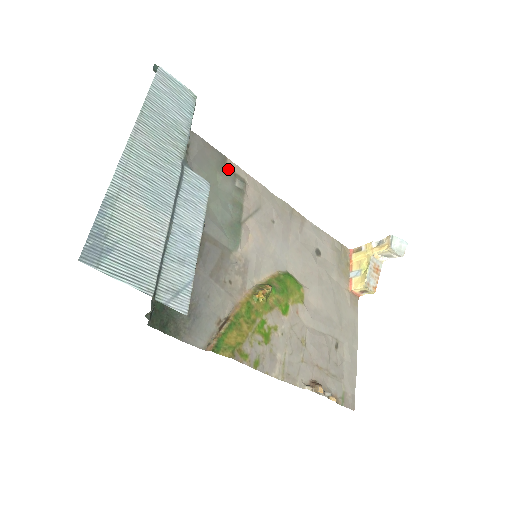
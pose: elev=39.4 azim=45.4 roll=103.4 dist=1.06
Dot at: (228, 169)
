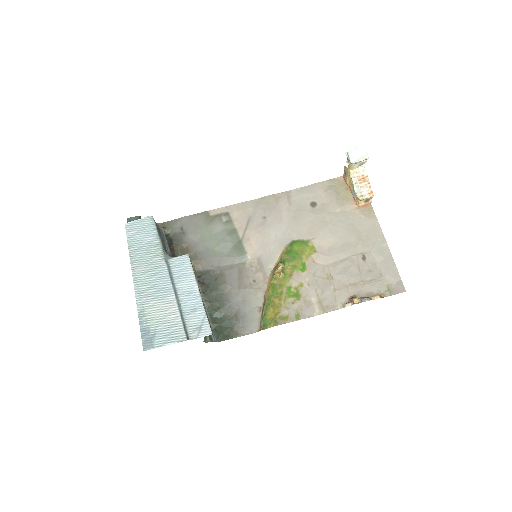
Dot at: (213, 217)
